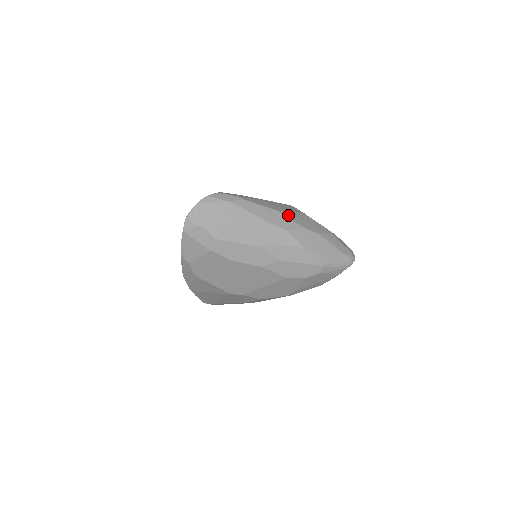
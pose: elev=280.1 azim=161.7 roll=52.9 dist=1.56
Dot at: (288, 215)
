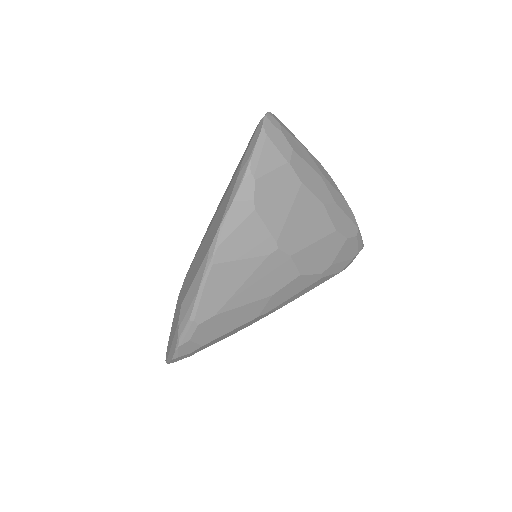
Dot at: occluded
